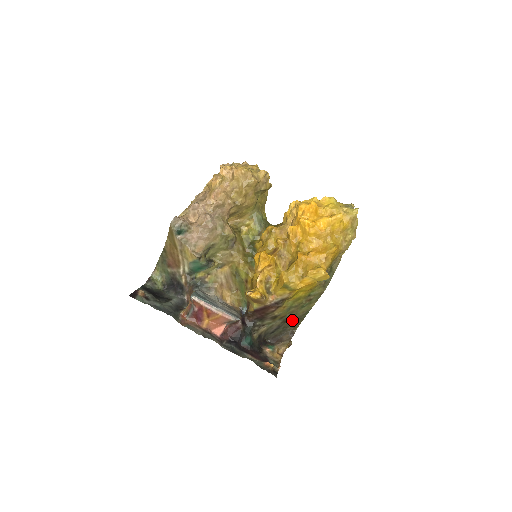
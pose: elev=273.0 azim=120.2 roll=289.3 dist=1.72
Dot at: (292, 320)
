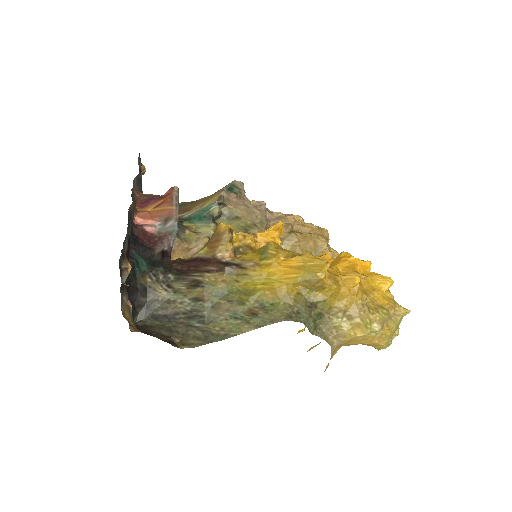
Dot at: (197, 327)
